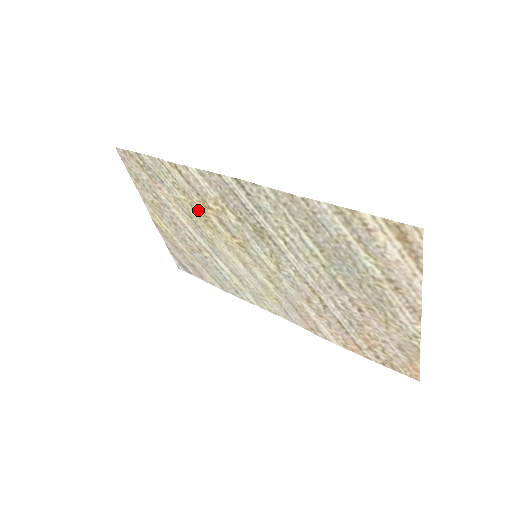
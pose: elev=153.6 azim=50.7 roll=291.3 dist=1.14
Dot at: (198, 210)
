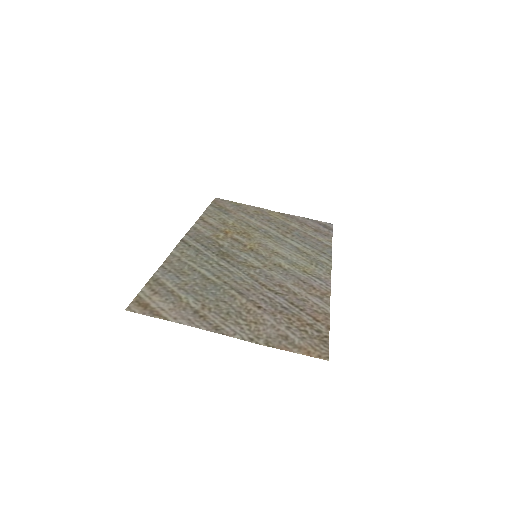
Dot at: (236, 229)
